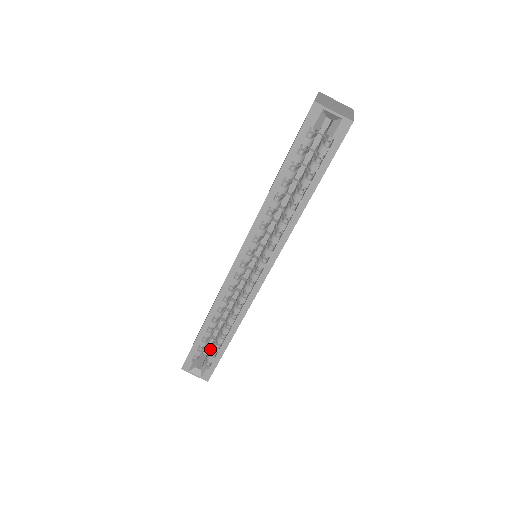
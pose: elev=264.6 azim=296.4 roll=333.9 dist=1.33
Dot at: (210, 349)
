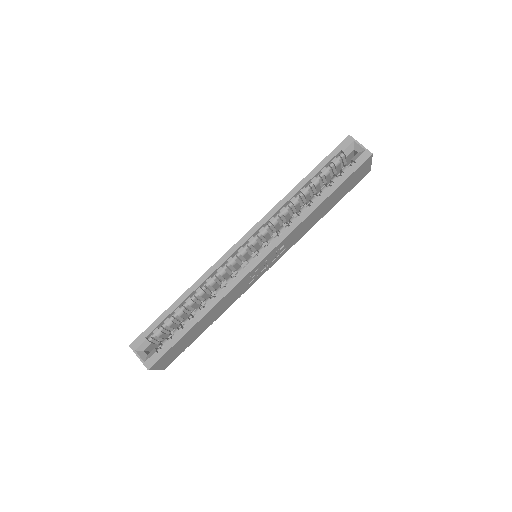
Dot at: (168, 338)
